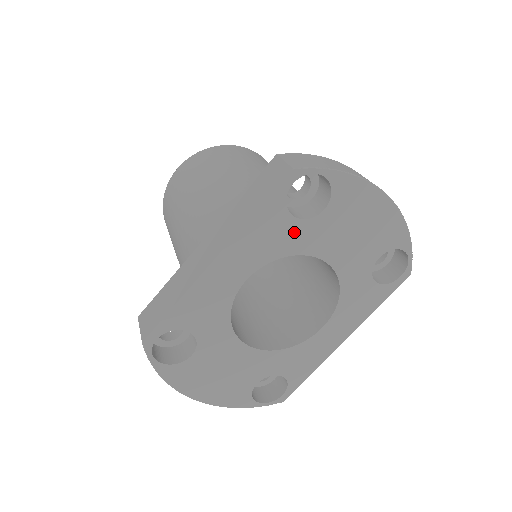
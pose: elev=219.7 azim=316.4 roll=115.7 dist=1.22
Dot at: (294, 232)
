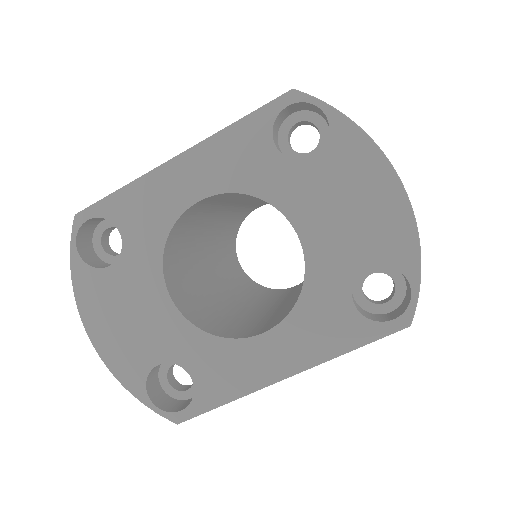
Dot at: (271, 168)
